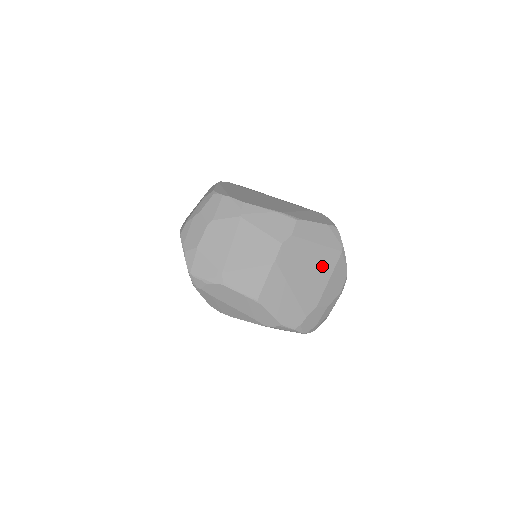
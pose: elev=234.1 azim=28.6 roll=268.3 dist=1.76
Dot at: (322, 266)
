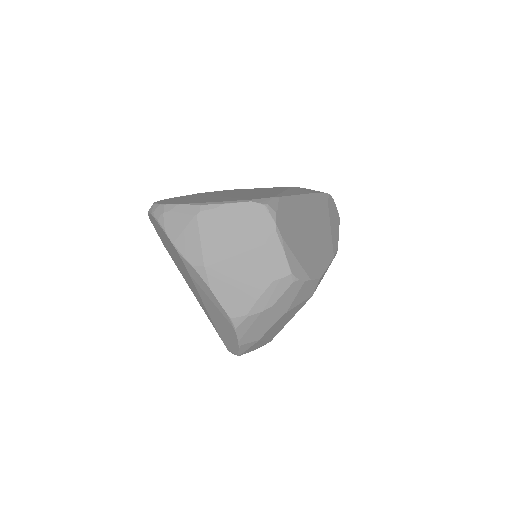
Dot at: occluded
